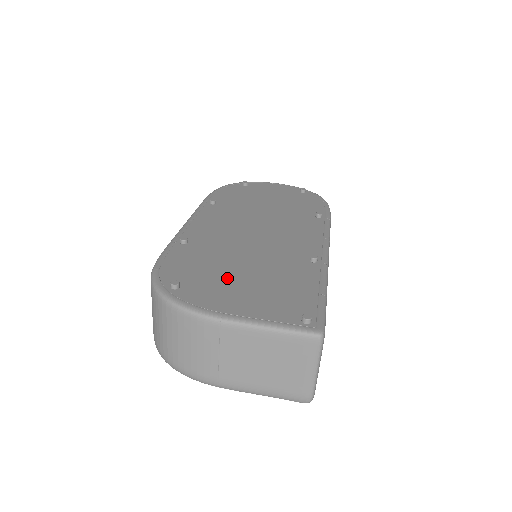
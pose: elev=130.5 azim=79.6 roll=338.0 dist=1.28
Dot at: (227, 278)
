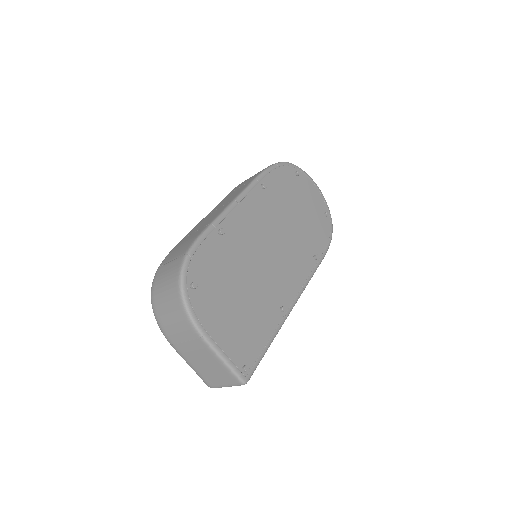
Dot at: (226, 296)
